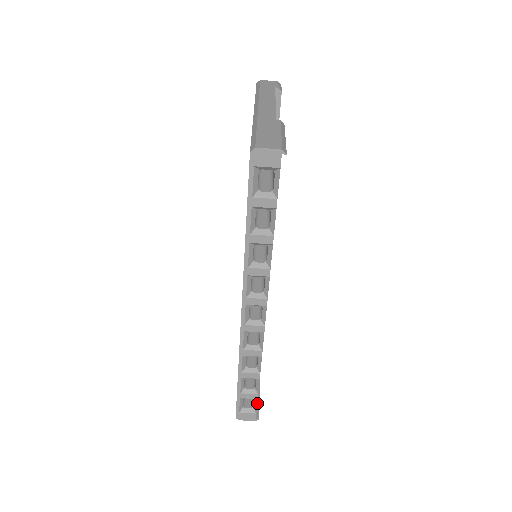
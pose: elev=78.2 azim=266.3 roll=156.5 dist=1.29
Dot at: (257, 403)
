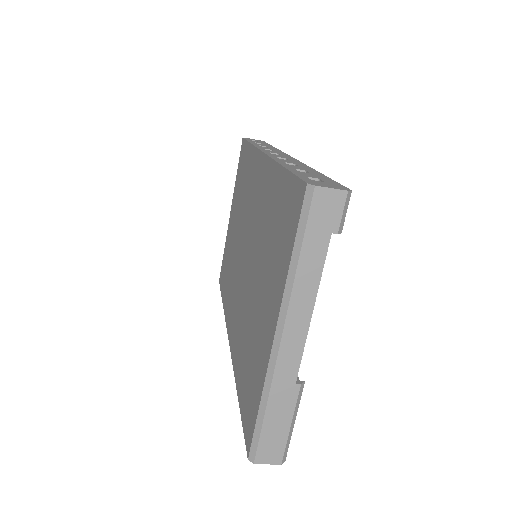
Dot at: occluded
